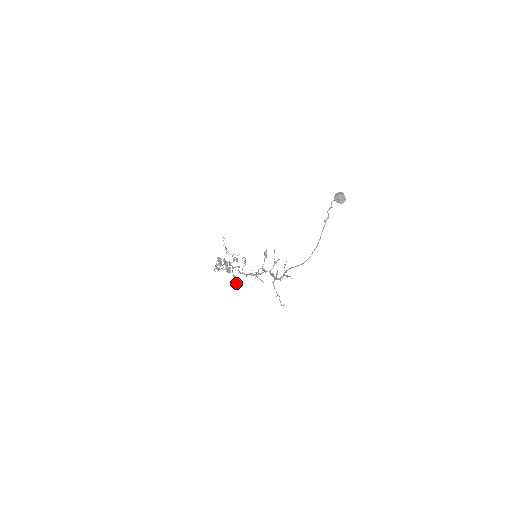
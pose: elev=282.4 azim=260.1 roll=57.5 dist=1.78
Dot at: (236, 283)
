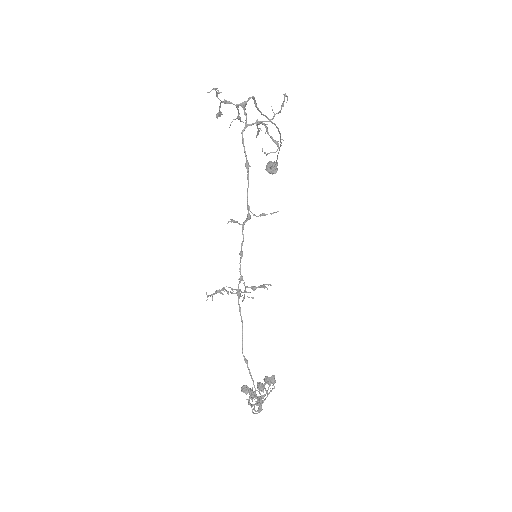
Dot at: (263, 284)
